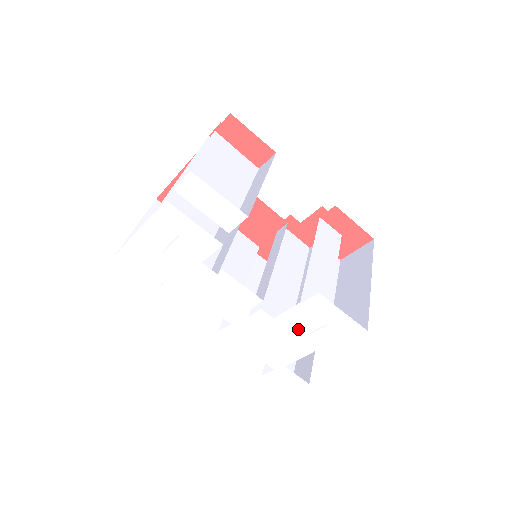
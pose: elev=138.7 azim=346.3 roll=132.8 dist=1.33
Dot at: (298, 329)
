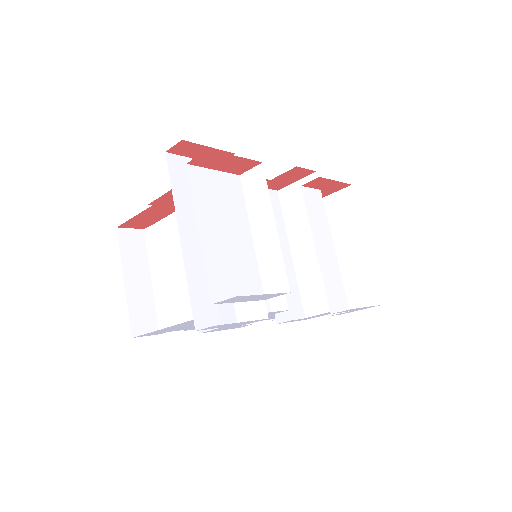
Dot at: occluded
